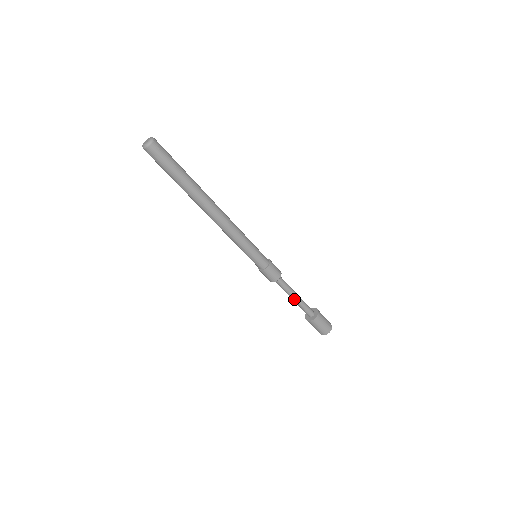
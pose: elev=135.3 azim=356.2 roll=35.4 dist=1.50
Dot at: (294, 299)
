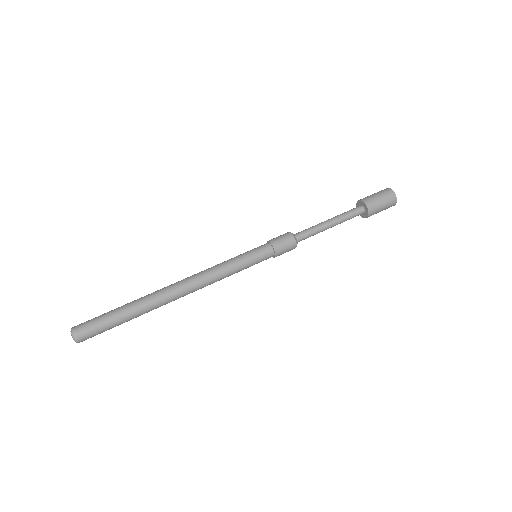
Dot at: occluded
